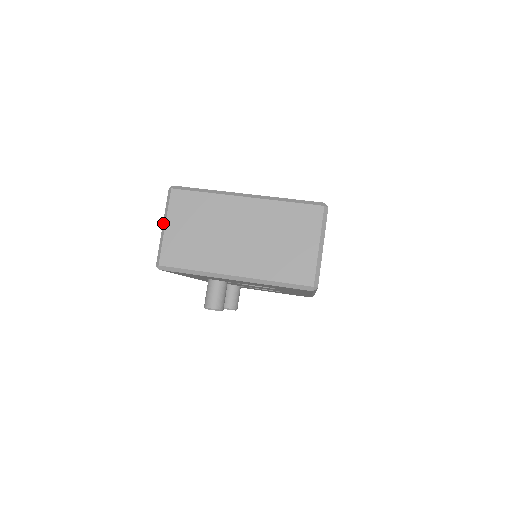
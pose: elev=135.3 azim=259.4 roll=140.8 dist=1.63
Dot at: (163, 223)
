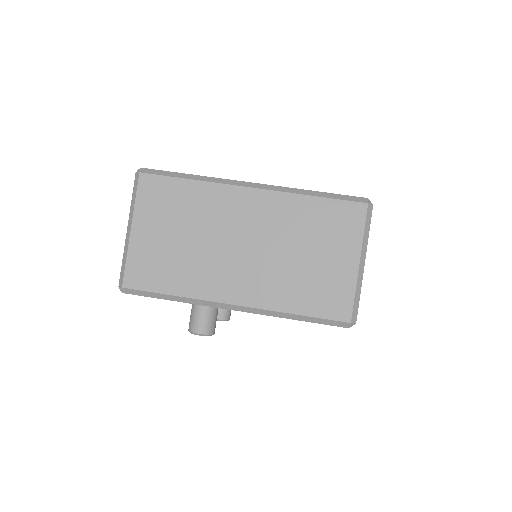
Dot at: (128, 224)
